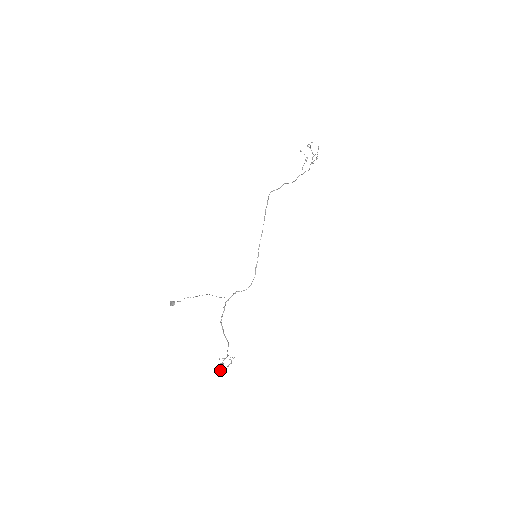
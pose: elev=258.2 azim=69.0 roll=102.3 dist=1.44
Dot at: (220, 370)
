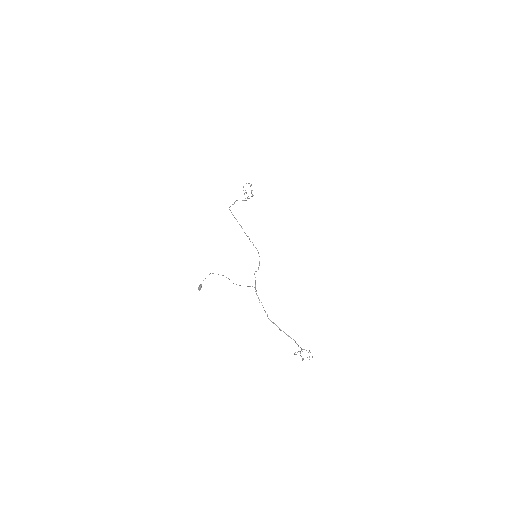
Dot at: (302, 359)
